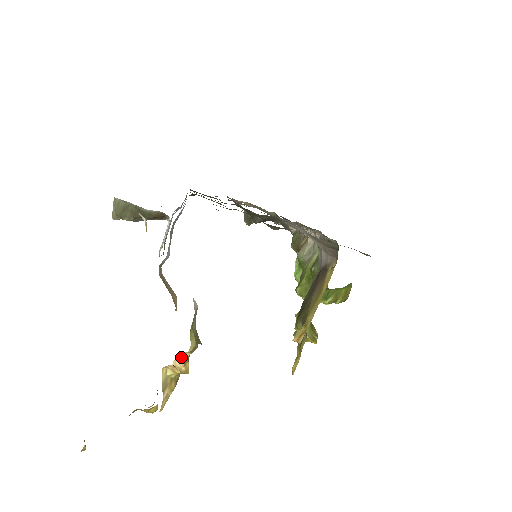
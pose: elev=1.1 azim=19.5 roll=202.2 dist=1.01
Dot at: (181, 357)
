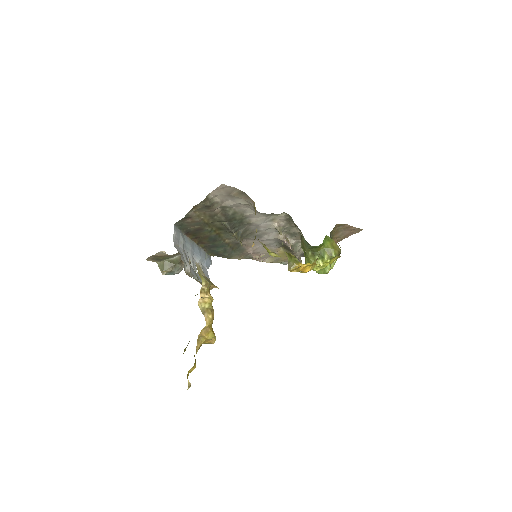
Dot at: (203, 291)
